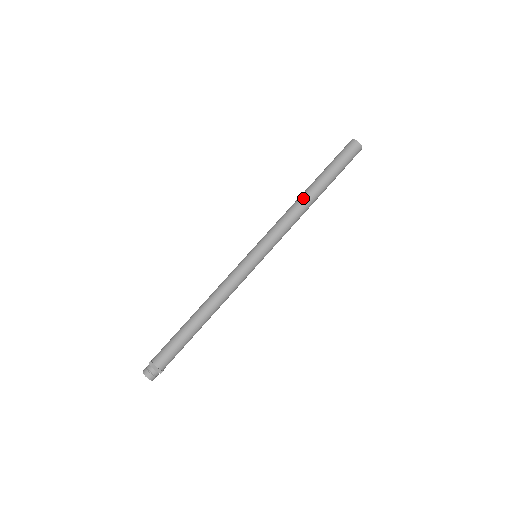
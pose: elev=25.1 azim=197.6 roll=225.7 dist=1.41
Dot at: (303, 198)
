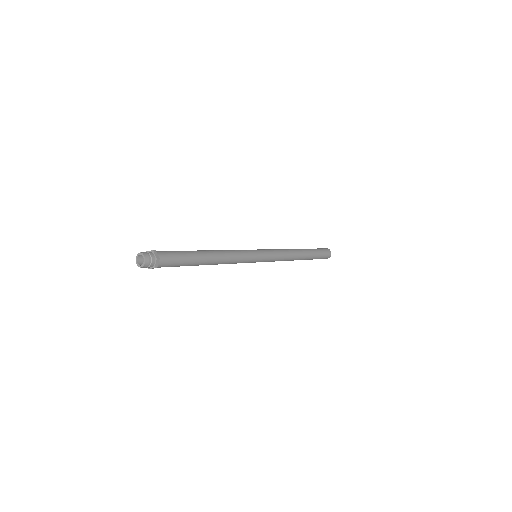
Dot at: (297, 251)
